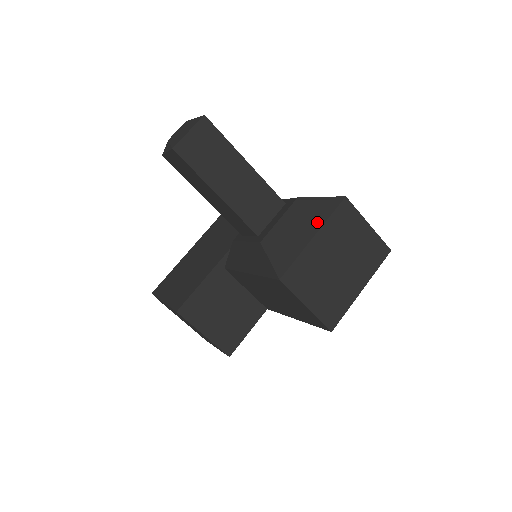
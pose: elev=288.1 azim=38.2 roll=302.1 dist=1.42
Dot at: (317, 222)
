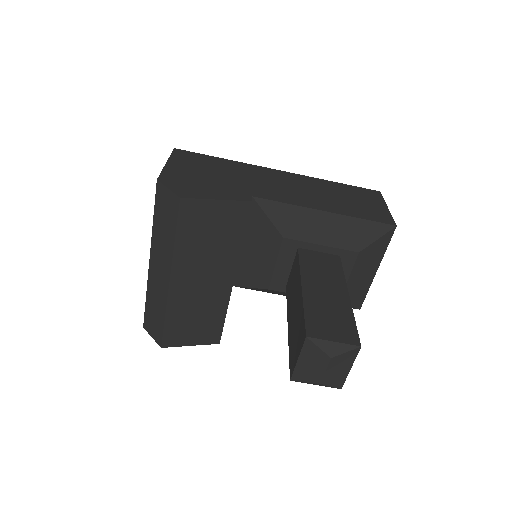
Dot at: (378, 260)
